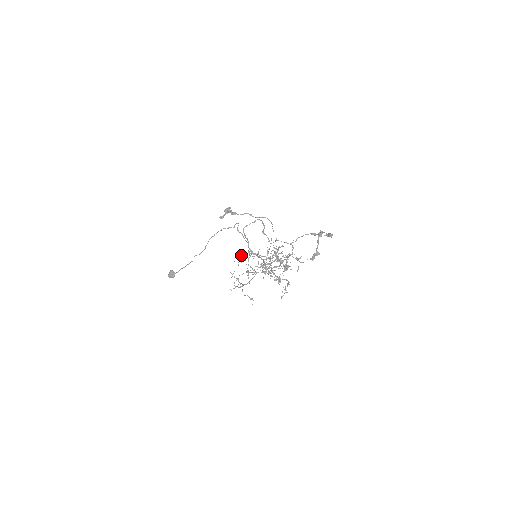
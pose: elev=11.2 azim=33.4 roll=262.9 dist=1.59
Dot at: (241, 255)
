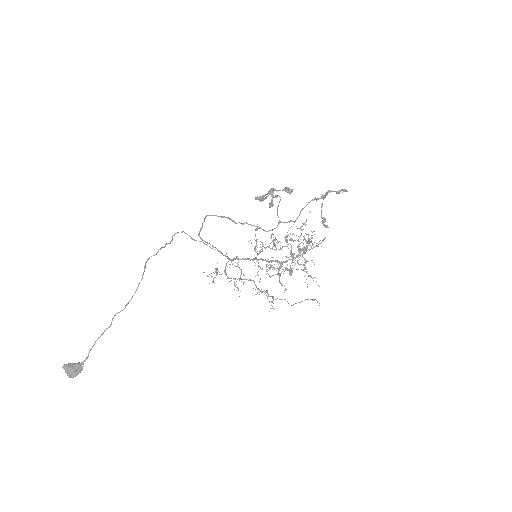
Dot at: (217, 269)
